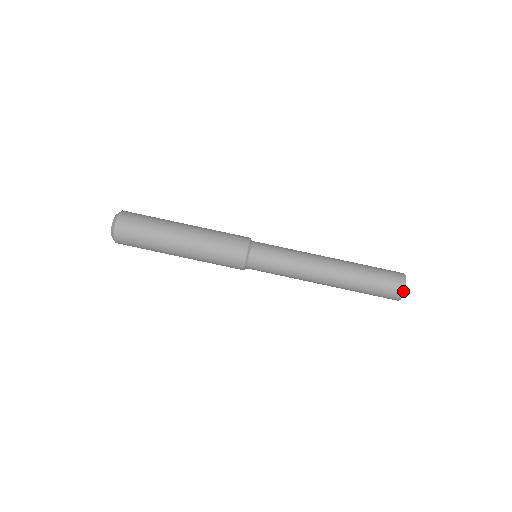
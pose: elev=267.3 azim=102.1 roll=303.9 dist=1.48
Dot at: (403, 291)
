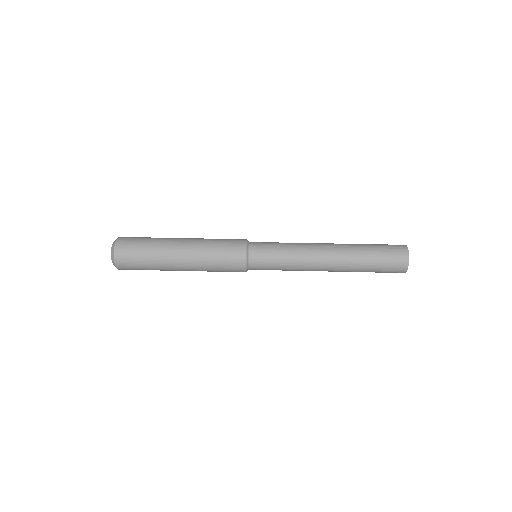
Dot at: occluded
